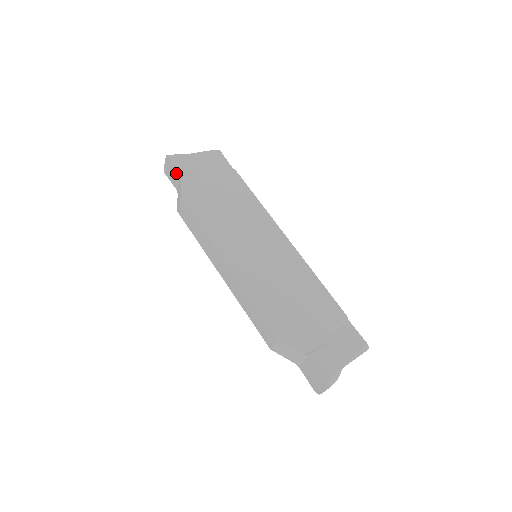
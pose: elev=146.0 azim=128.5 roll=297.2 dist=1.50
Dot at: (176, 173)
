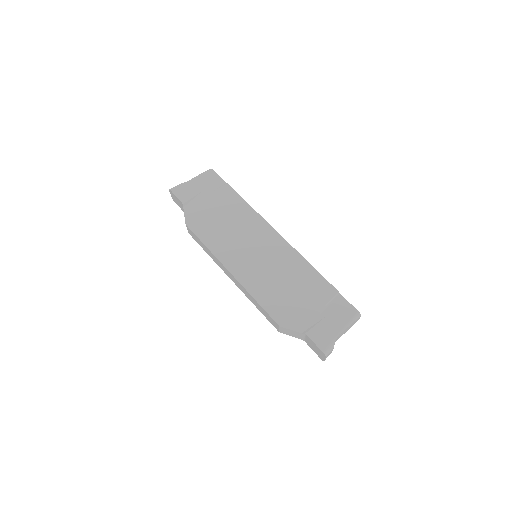
Dot at: (179, 202)
